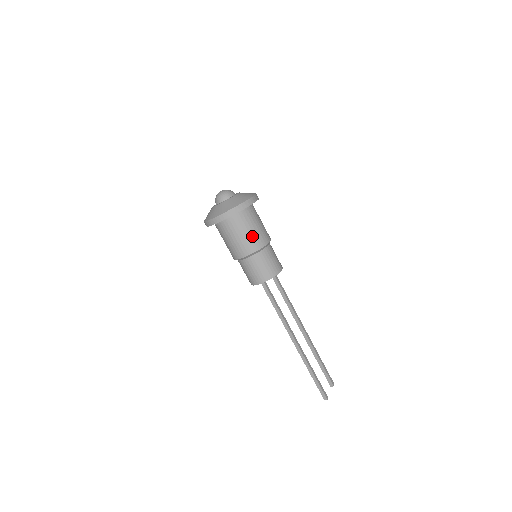
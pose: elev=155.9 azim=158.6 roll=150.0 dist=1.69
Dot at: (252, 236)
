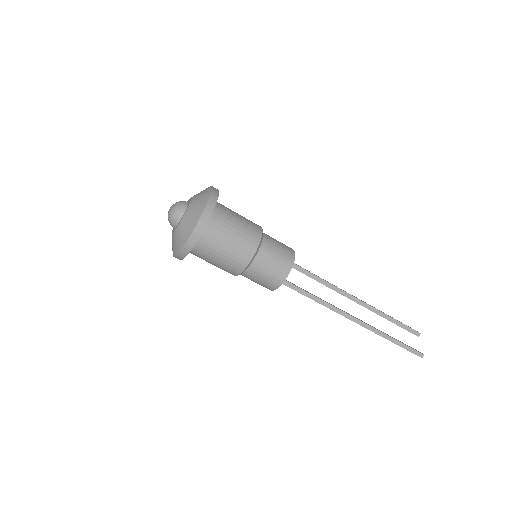
Dot at: (244, 228)
